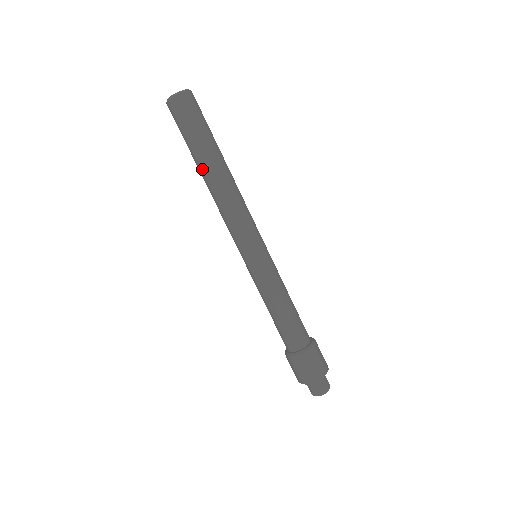
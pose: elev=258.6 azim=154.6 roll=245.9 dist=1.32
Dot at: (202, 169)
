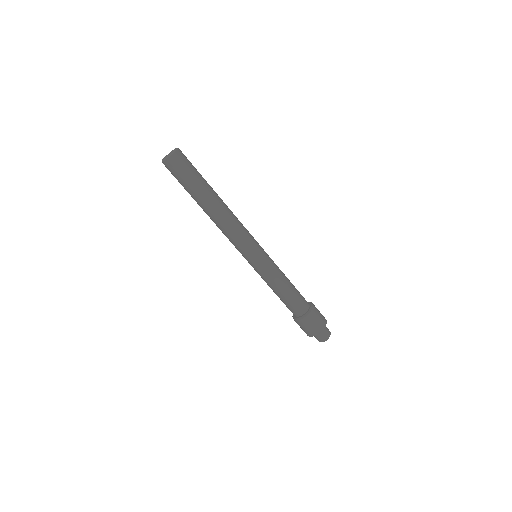
Dot at: occluded
